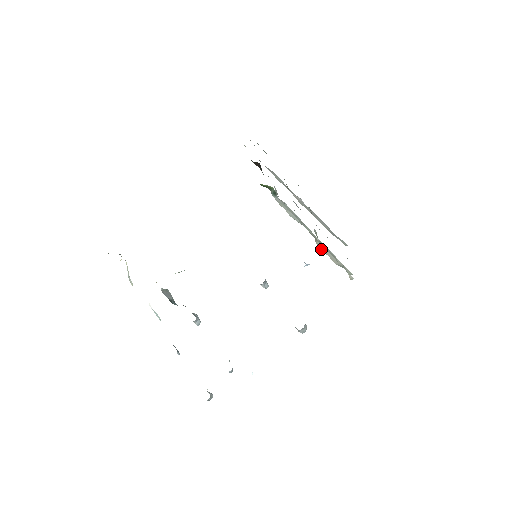
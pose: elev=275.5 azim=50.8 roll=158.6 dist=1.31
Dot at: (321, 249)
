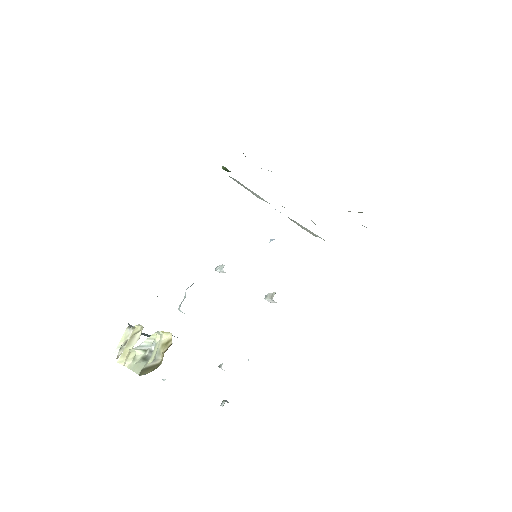
Dot at: (298, 225)
